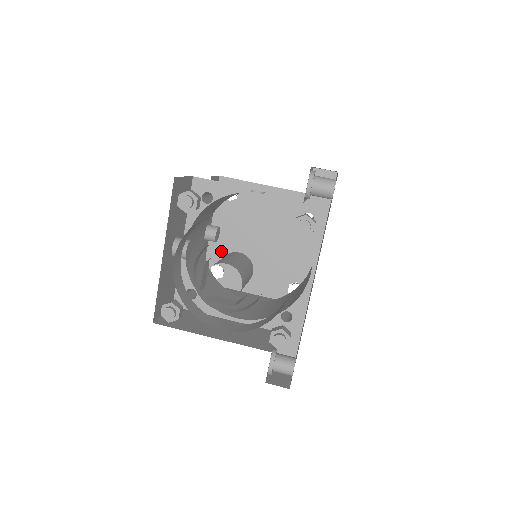
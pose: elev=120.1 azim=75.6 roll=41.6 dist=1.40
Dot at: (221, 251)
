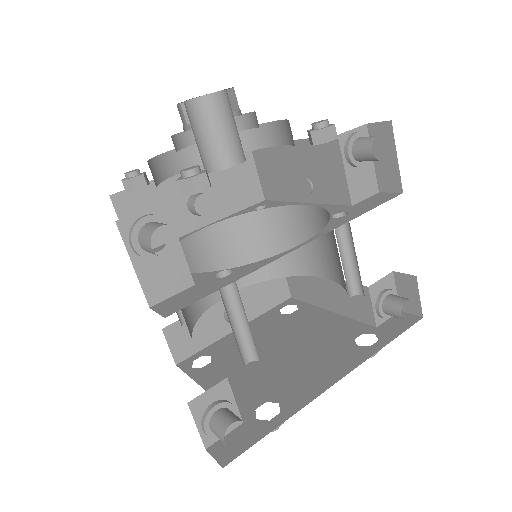
Dot at: (228, 346)
